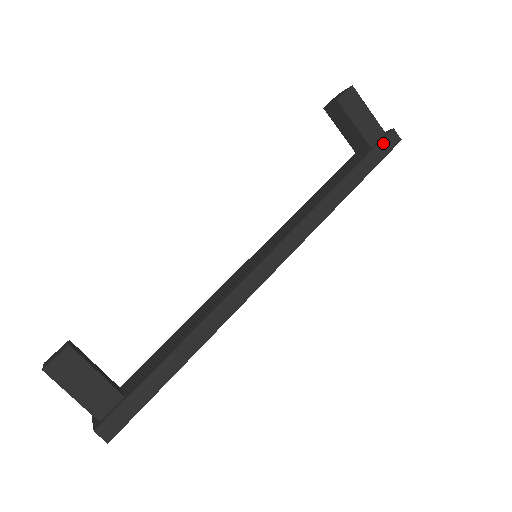
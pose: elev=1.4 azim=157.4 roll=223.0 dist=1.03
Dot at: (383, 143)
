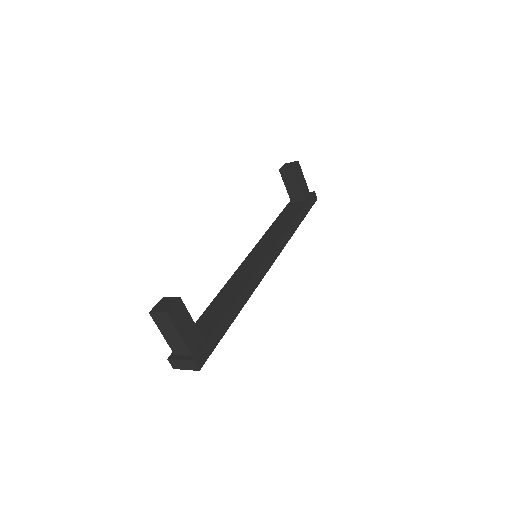
Dot at: (311, 199)
